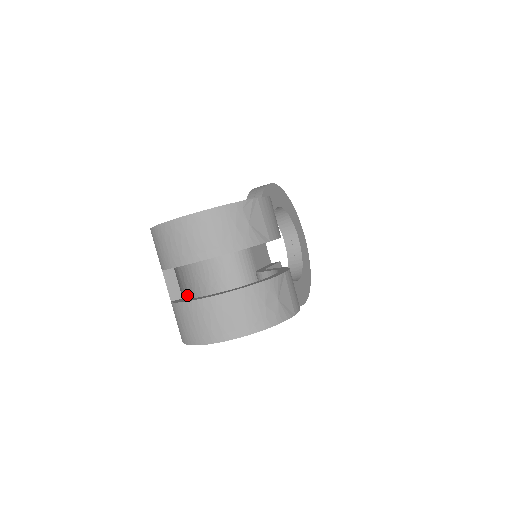
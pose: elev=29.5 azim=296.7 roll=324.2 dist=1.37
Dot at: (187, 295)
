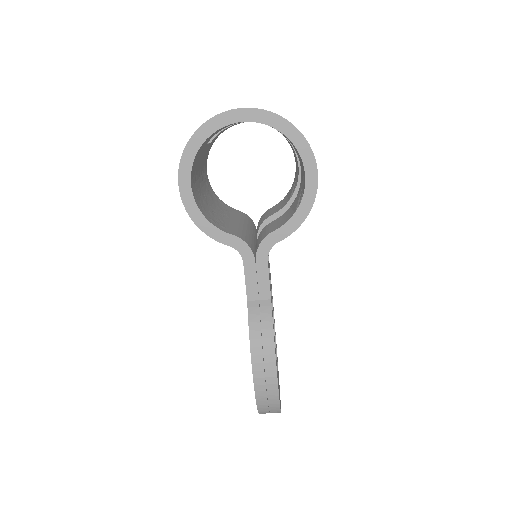
Dot at: (197, 176)
